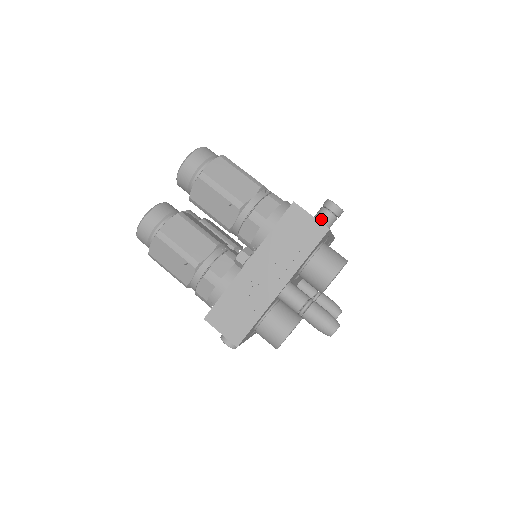
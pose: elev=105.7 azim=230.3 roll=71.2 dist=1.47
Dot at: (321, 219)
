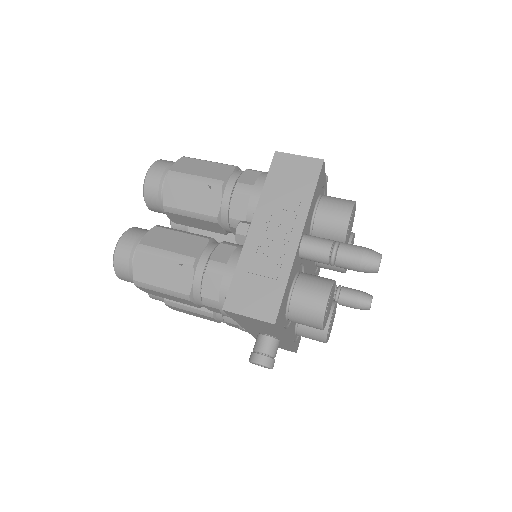
Dot at: occluded
